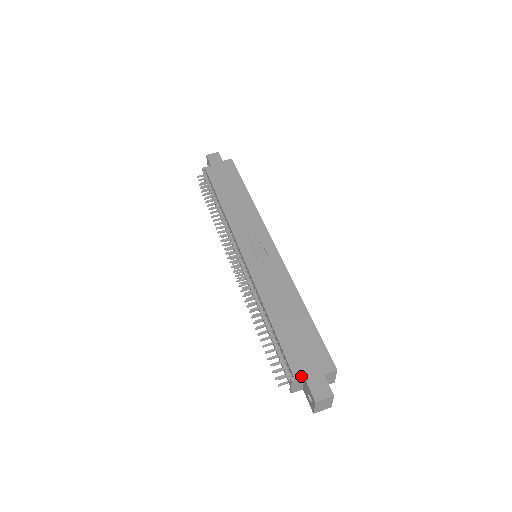
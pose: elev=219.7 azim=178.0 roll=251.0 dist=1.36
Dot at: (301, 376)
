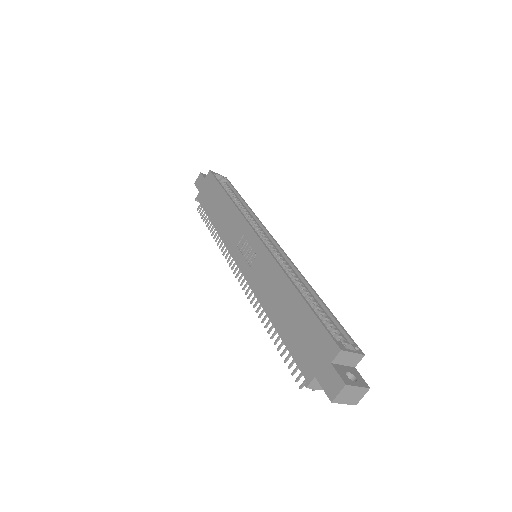
Dot at: (312, 377)
